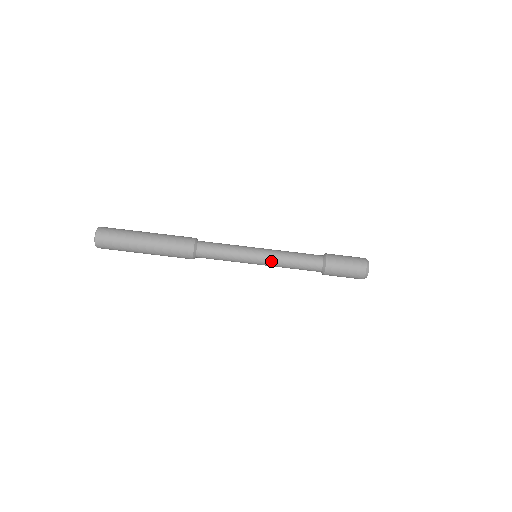
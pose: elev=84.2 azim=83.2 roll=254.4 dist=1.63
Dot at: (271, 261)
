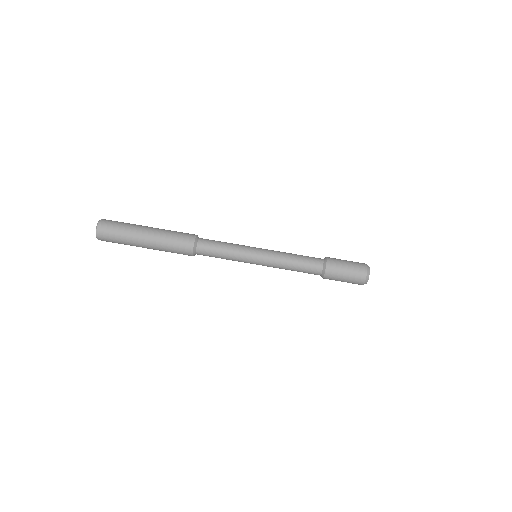
Dot at: (272, 255)
